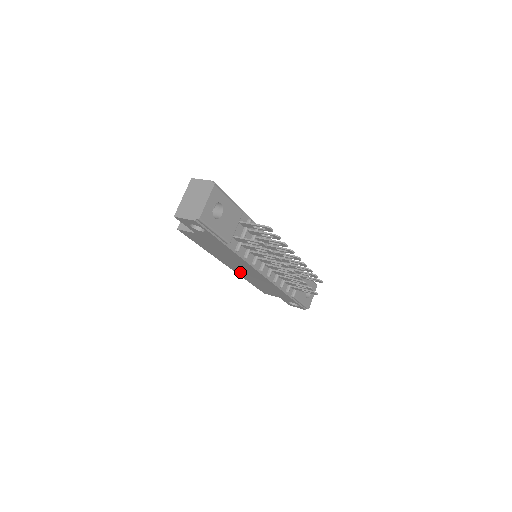
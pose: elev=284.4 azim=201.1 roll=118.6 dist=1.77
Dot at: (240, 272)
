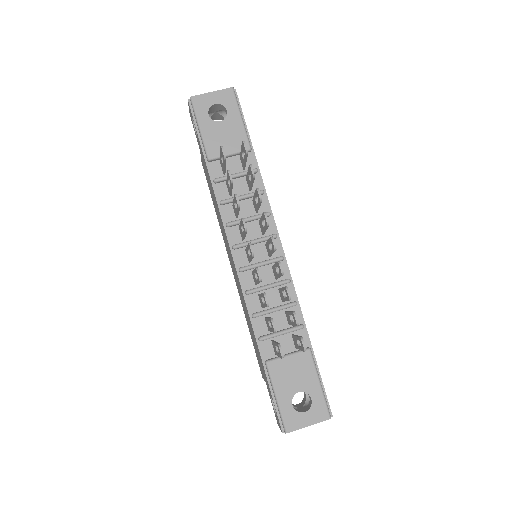
Dot at: occluded
